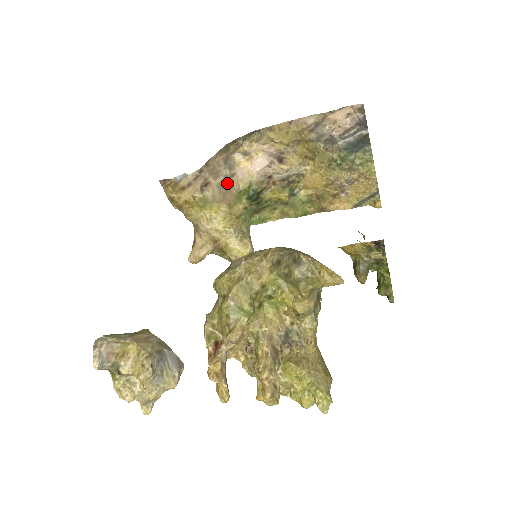
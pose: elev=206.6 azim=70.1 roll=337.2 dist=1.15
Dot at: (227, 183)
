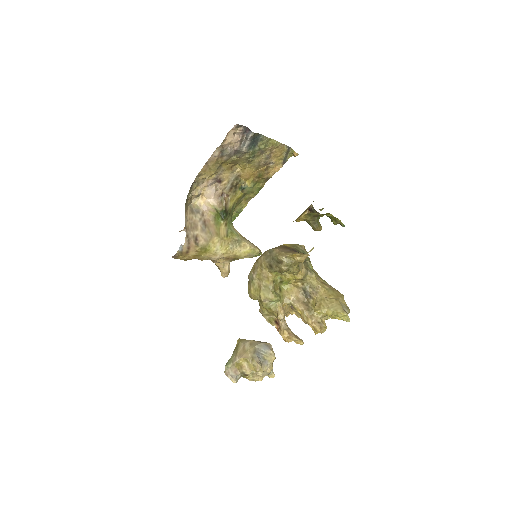
Dot at: (204, 223)
